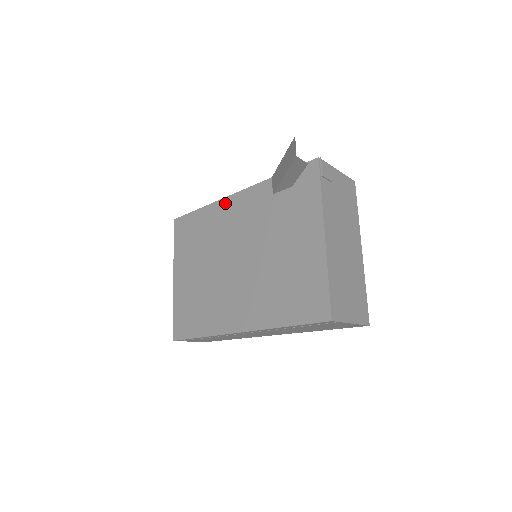
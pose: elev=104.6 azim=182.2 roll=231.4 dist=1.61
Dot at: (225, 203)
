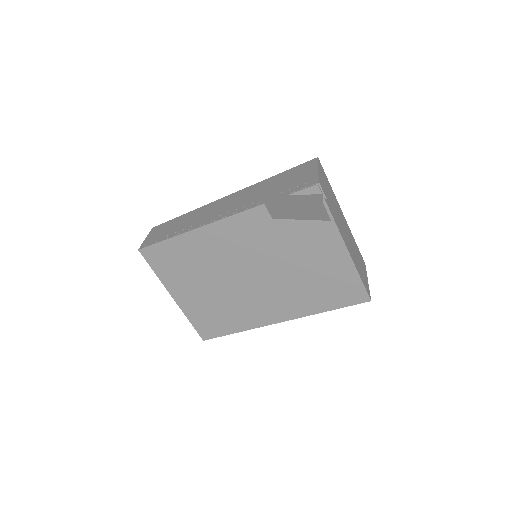
Dot at: (210, 230)
